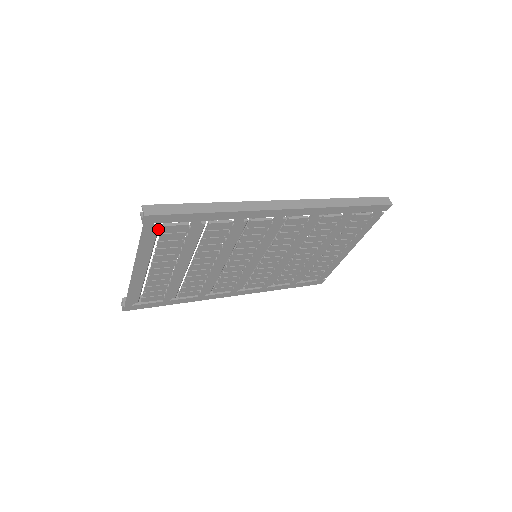
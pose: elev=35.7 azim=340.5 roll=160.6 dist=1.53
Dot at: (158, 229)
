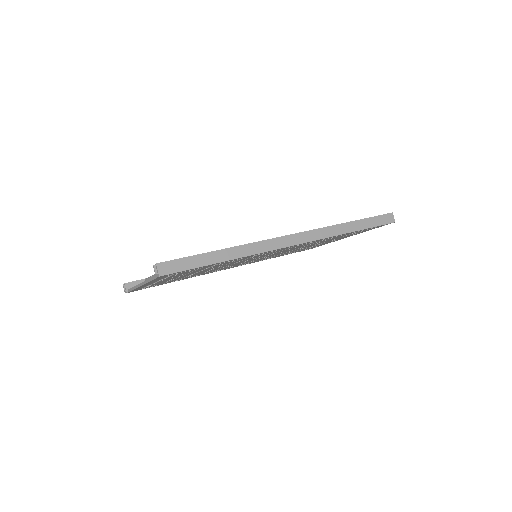
Dot at: occluded
